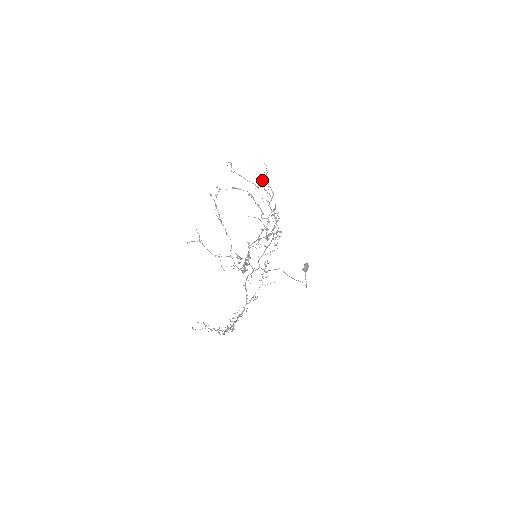
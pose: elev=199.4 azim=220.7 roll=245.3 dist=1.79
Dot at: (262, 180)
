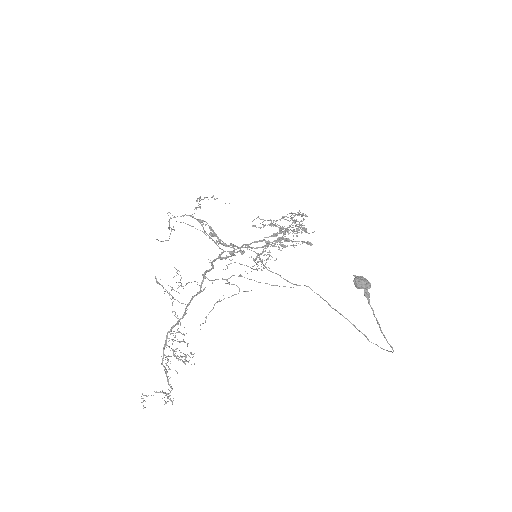
Dot at: occluded
